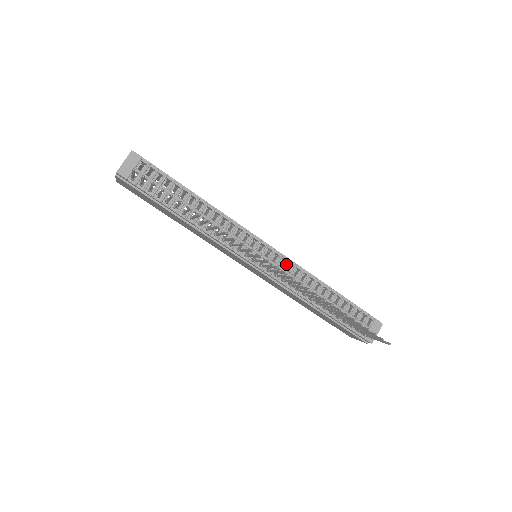
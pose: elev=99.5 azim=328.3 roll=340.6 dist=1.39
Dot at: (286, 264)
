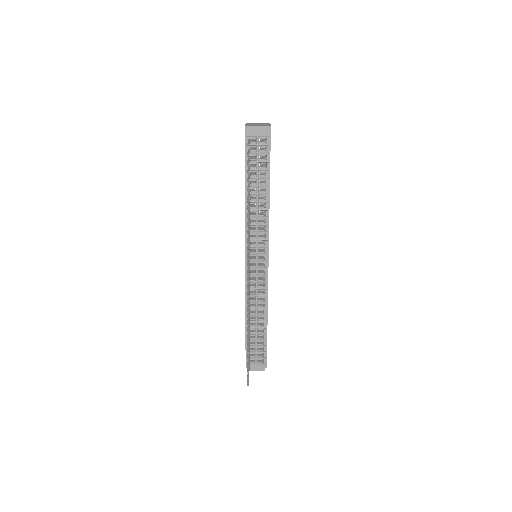
Dot at: (262, 281)
